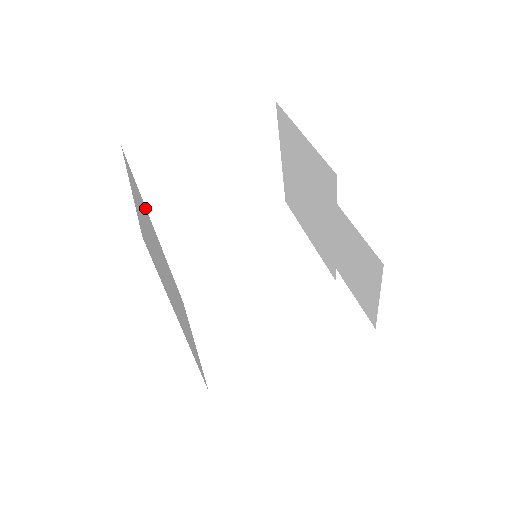
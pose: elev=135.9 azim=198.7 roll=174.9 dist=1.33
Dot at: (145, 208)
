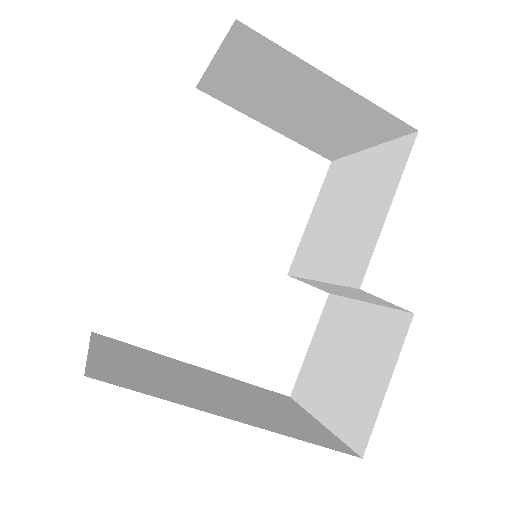
Dot at: occluded
